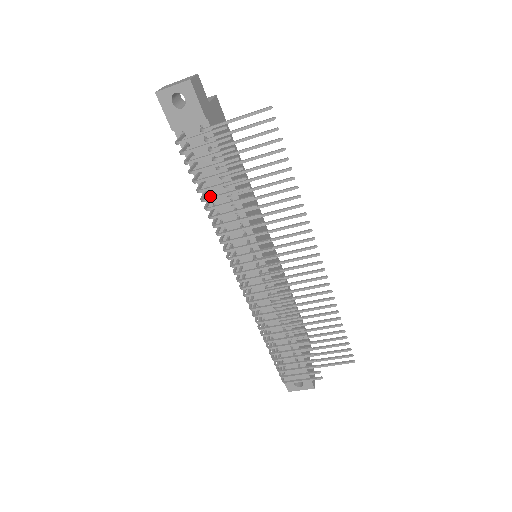
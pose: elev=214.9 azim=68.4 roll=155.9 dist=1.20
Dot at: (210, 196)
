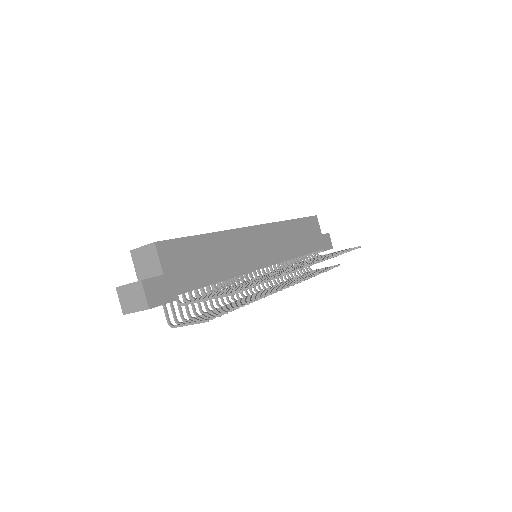
Dot at: occluded
